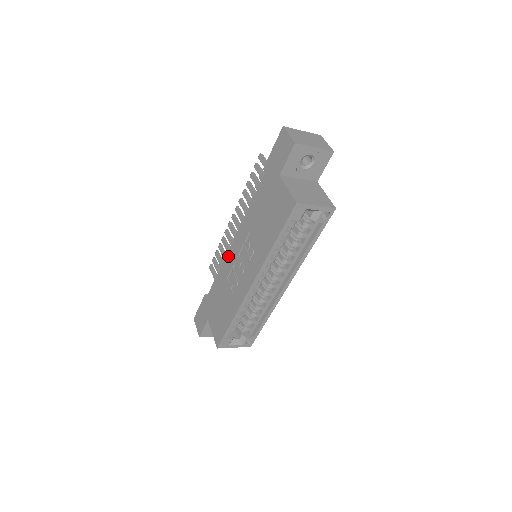
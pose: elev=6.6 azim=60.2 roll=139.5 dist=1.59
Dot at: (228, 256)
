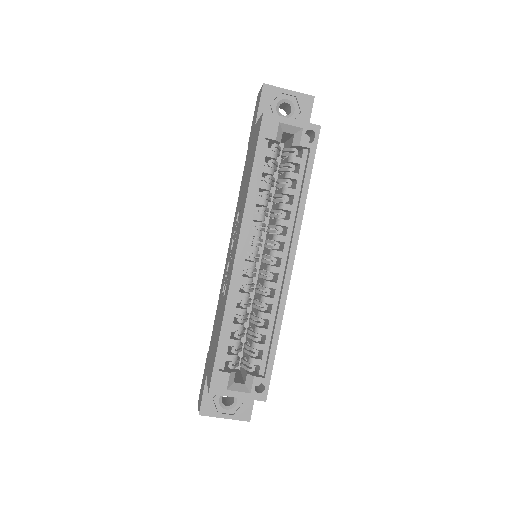
Dot at: (224, 269)
